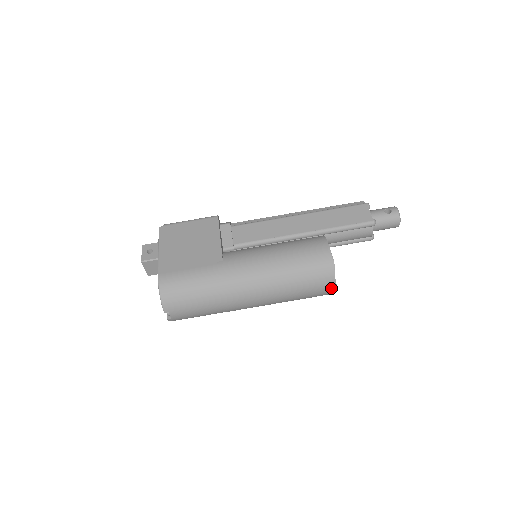
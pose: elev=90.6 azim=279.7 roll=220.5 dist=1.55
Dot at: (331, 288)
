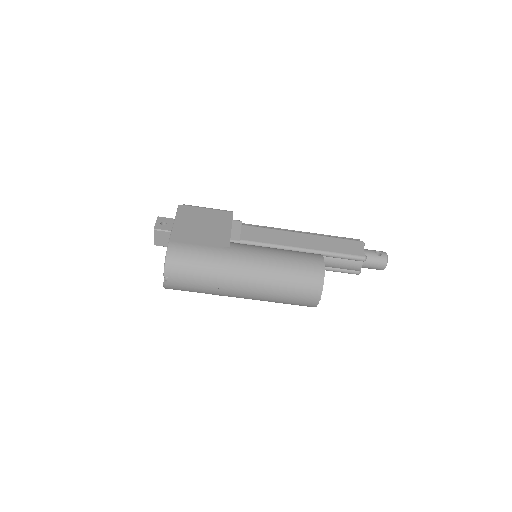
Dot at: (316, 300)
